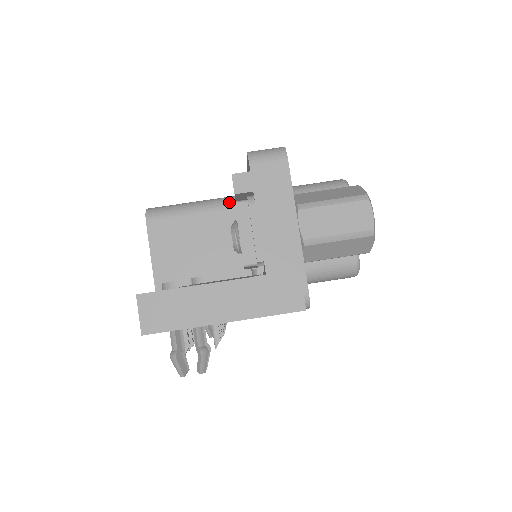
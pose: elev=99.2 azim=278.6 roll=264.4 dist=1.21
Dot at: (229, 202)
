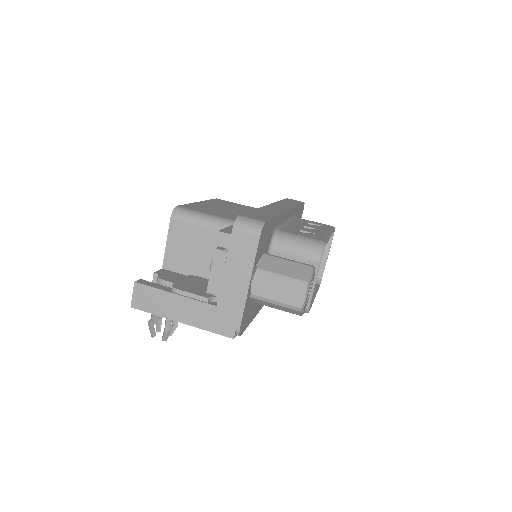
Dot at: occluded
